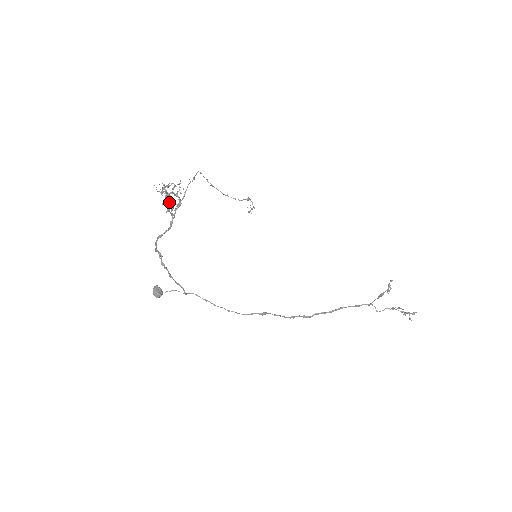
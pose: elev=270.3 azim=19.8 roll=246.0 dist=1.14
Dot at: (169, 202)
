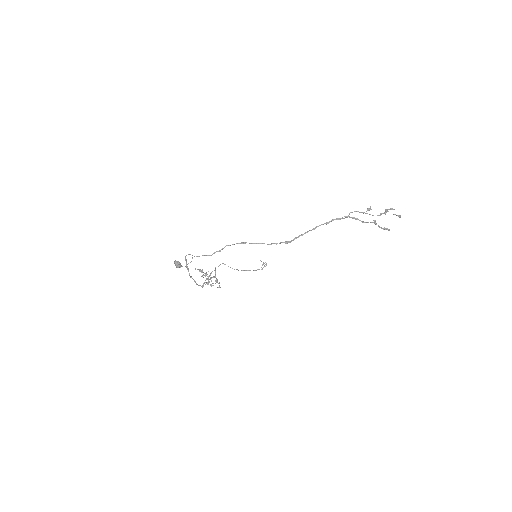
Dot at: occluded
